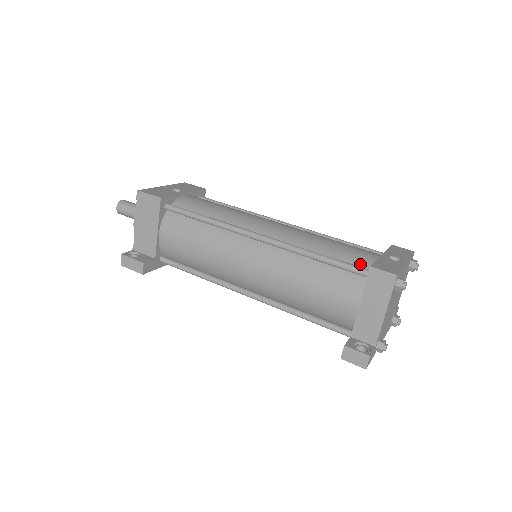
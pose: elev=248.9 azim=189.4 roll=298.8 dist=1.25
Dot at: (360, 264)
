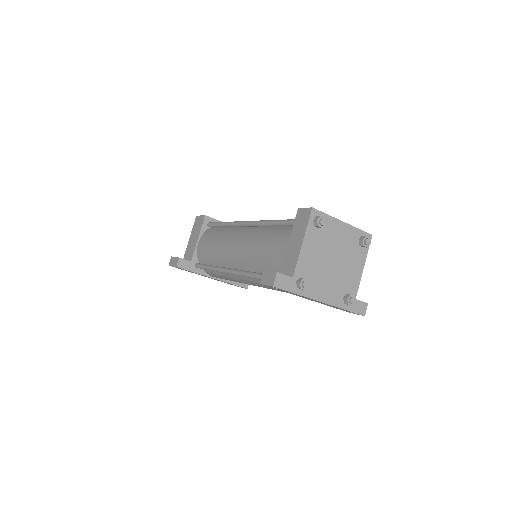
Dot at: occluded
